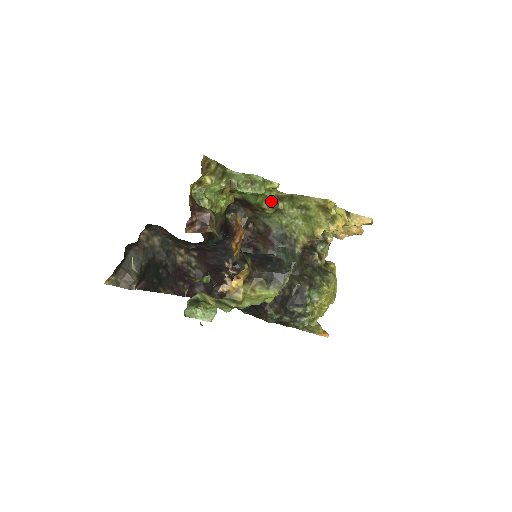
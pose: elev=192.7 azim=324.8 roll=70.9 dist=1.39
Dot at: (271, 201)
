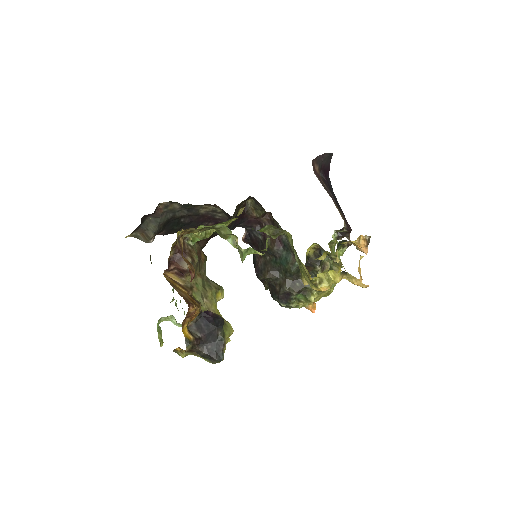
Dot at: (276, 229)
